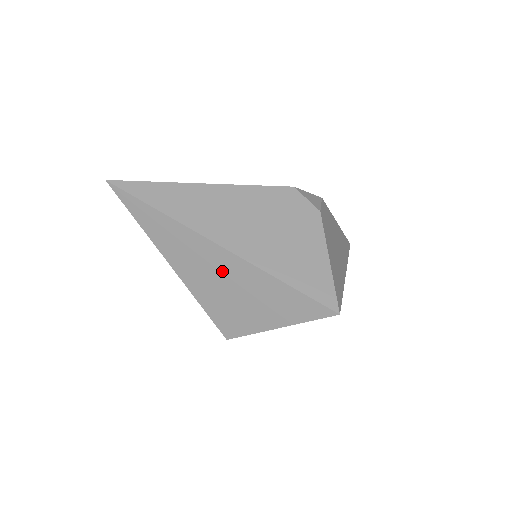
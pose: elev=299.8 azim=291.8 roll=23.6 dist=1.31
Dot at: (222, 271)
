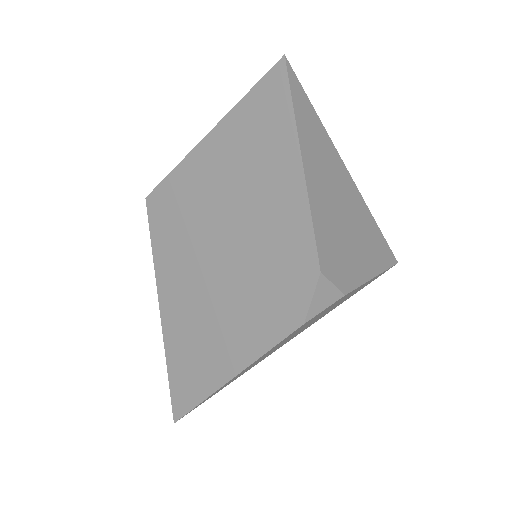
Dot at: occluded
